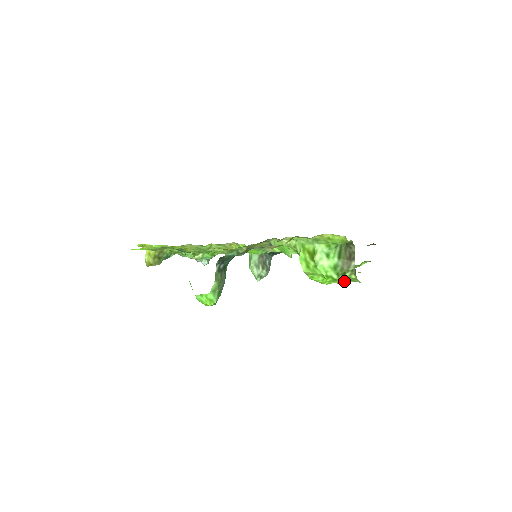
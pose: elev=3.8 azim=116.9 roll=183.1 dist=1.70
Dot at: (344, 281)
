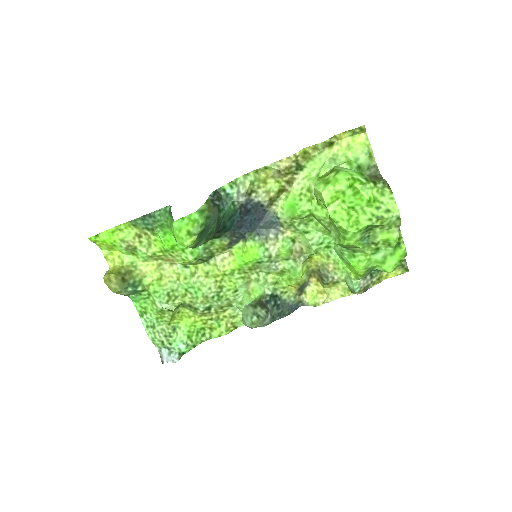
Dot at: (376, 213)
